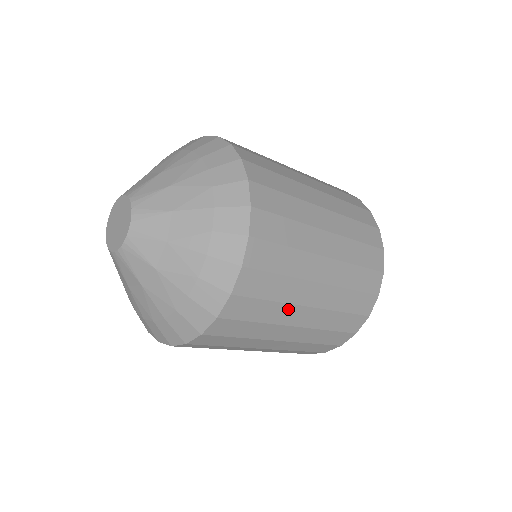
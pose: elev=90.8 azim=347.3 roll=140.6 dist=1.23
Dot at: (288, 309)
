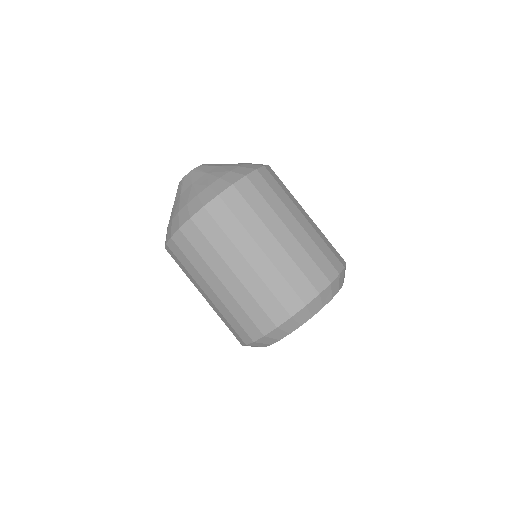
Dot at: (247, 239)
